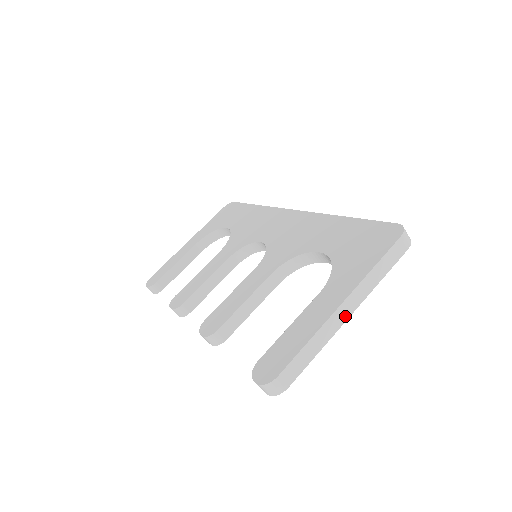
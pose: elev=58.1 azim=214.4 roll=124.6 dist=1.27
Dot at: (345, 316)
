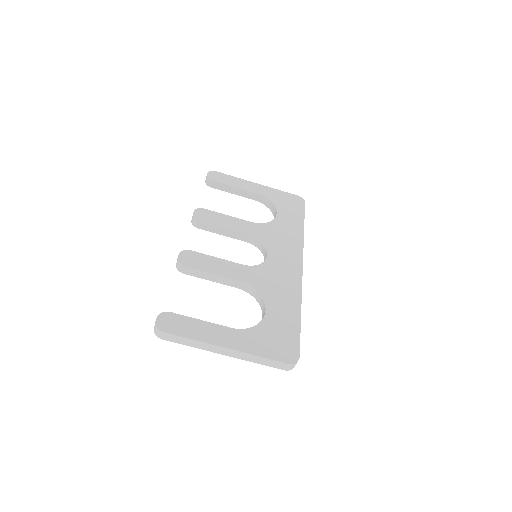
Dot at: (222, 352)
